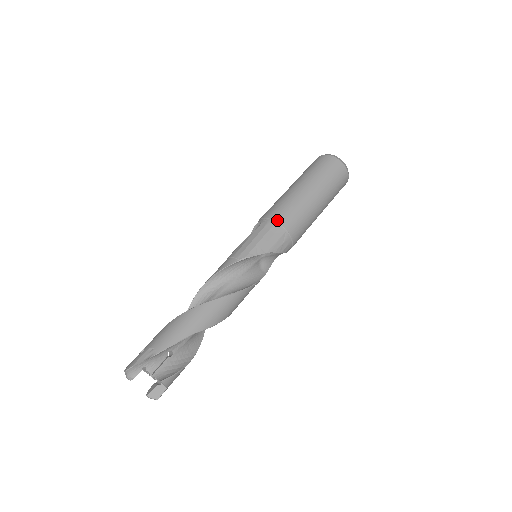
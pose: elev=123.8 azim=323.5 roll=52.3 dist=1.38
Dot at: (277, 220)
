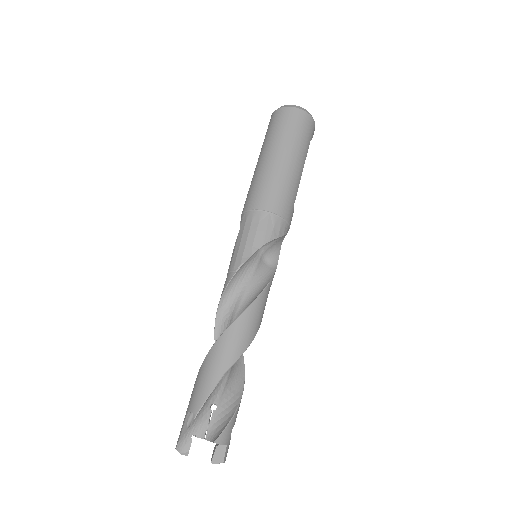
Dot at: (254, 208)
